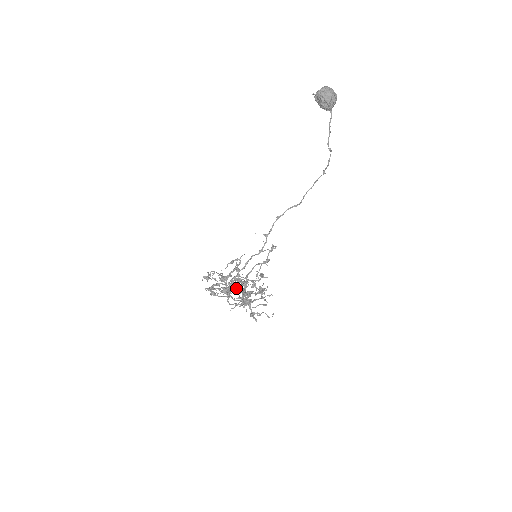
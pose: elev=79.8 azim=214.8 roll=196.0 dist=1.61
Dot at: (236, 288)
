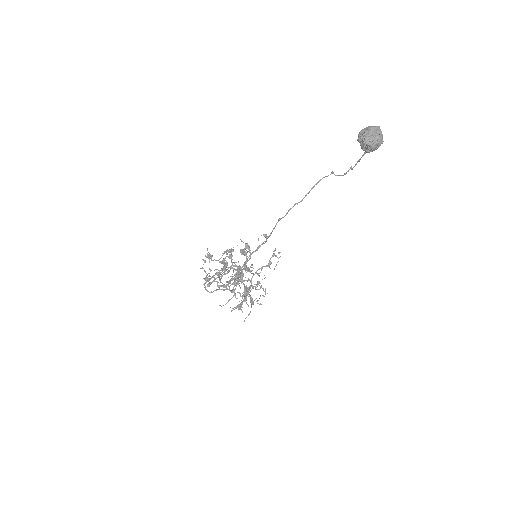
Dot at: (243, 296)
